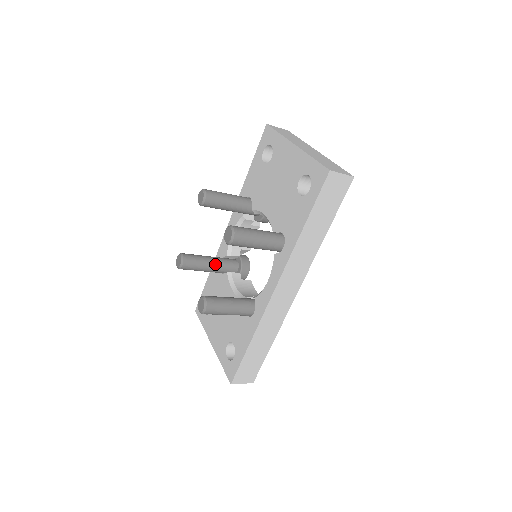
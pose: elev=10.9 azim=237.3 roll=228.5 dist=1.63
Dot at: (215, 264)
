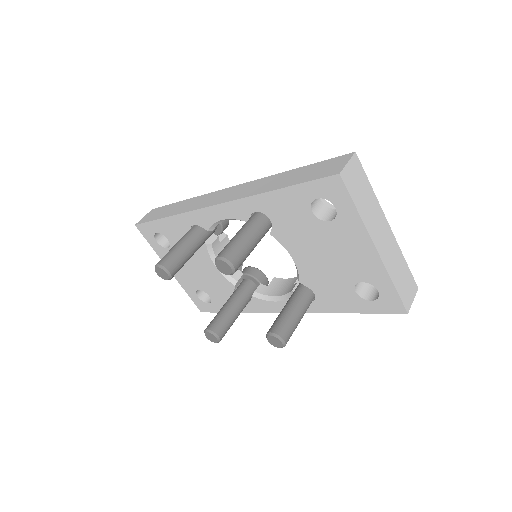
Dot at: (197, 249)
